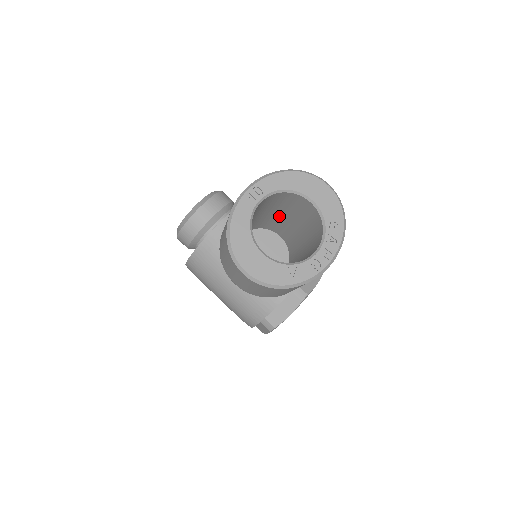
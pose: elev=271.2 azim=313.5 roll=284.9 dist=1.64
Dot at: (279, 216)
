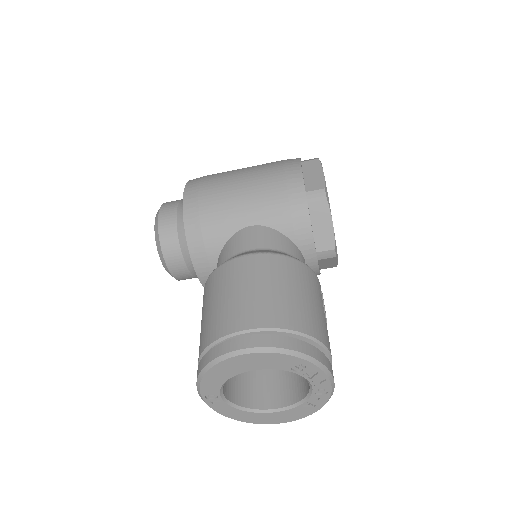
Dot at: occluded
